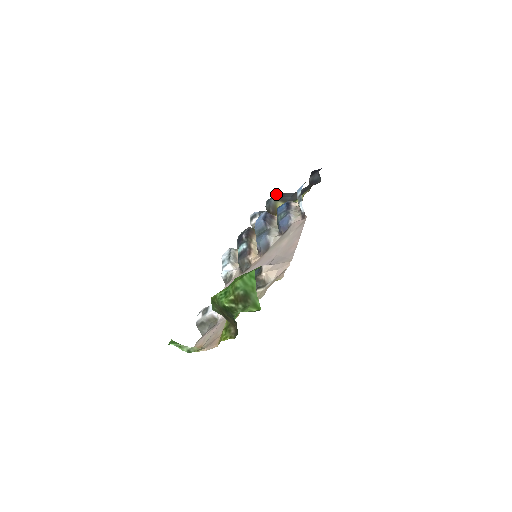
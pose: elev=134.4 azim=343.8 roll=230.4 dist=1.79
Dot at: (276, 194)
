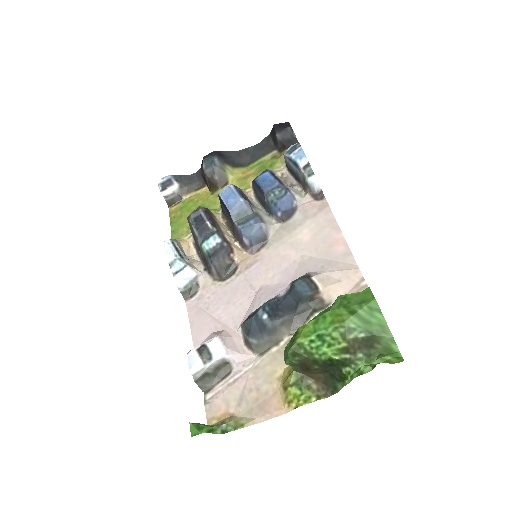
Dot at: (212, 152)
